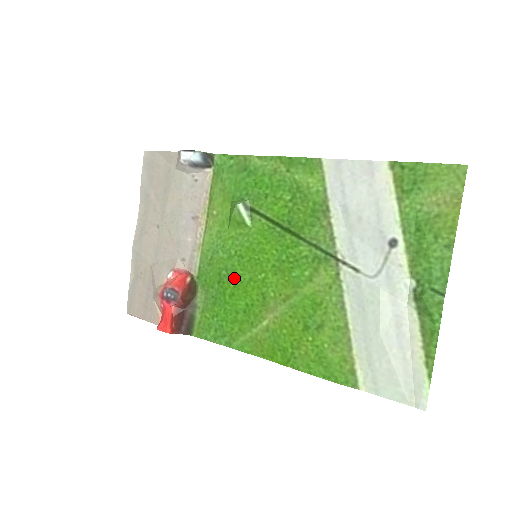
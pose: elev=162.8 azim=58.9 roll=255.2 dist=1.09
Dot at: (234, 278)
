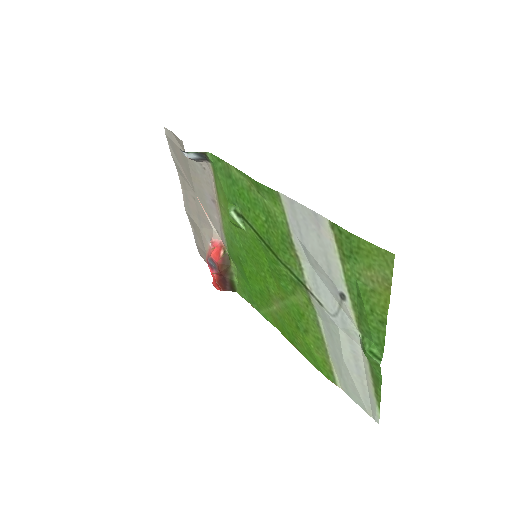
Dot at: (247, 266)
